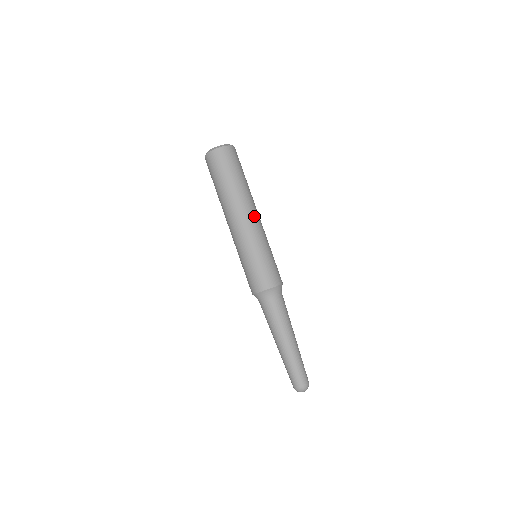
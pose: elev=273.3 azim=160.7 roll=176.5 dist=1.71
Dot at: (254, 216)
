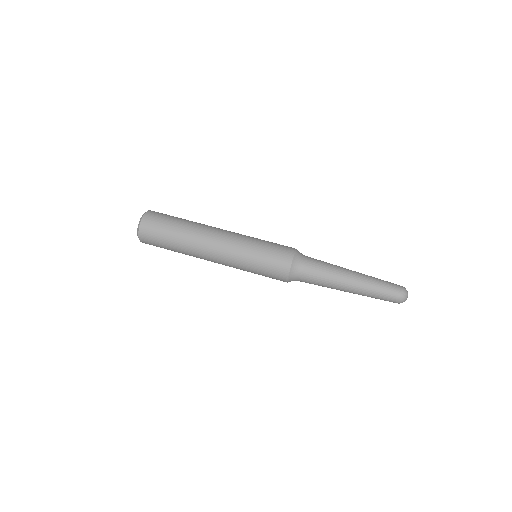
Dot at: (222, 230)
